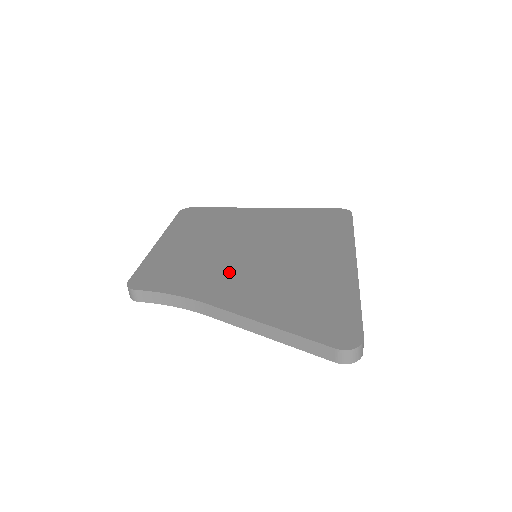
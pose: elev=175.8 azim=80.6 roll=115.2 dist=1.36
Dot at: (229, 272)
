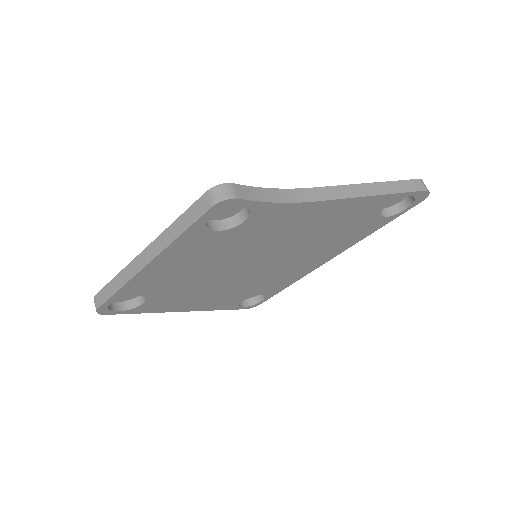
Dot at: occluded
